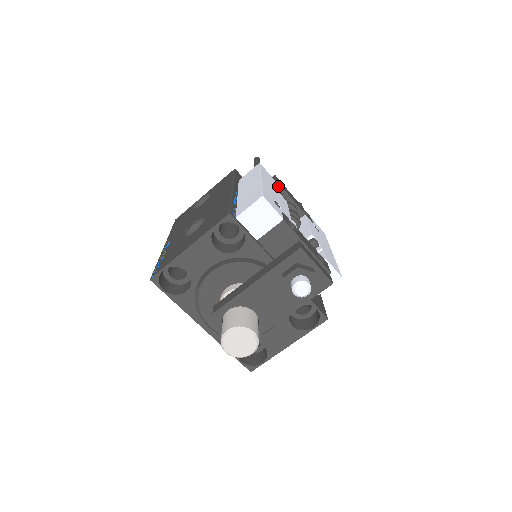
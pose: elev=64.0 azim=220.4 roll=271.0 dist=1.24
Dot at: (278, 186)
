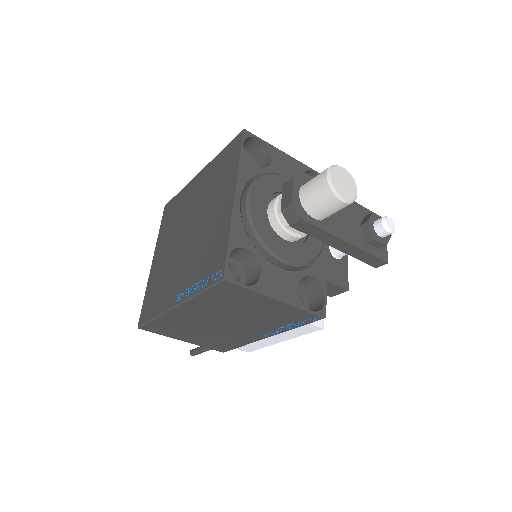
Dot at: occluded
